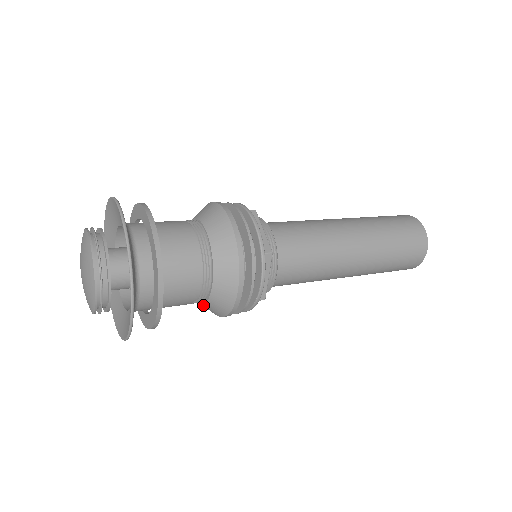
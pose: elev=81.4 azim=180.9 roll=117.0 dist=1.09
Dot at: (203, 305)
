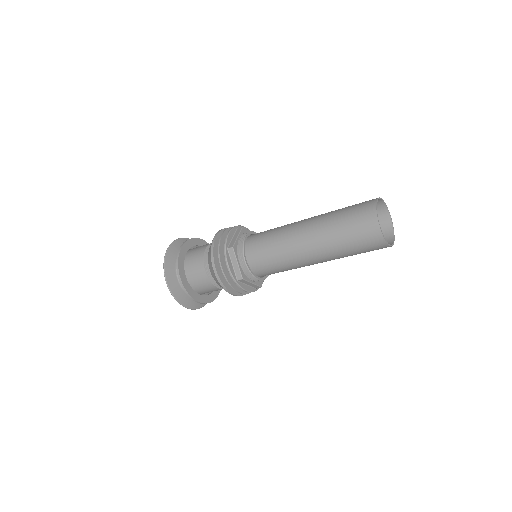
Dot at: occluded
